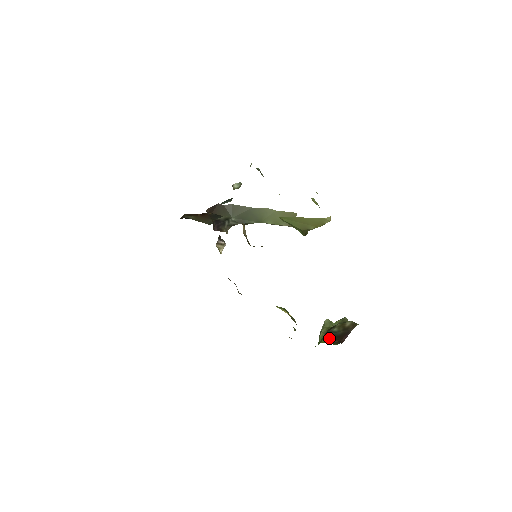
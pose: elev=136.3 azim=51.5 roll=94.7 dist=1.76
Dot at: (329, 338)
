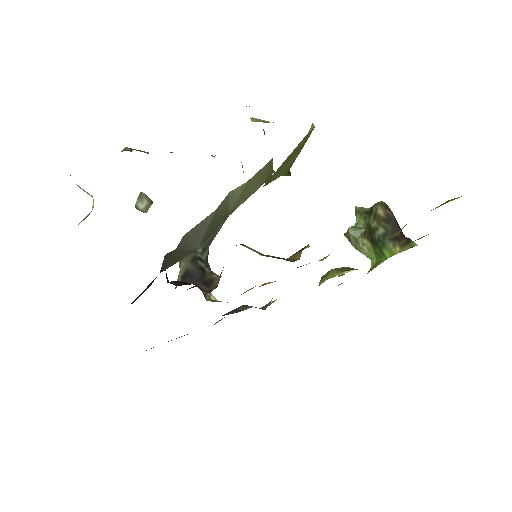
Dot at: (391, 245)
